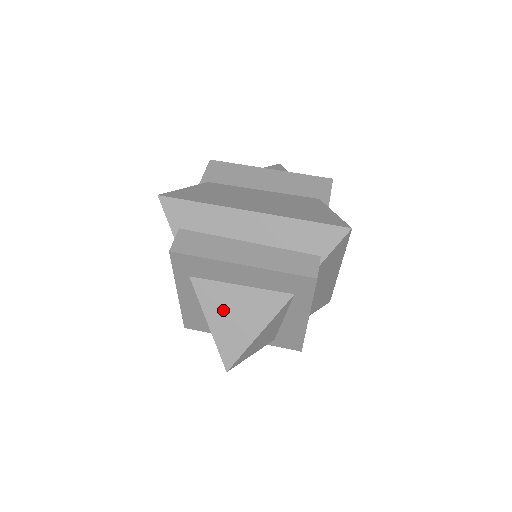
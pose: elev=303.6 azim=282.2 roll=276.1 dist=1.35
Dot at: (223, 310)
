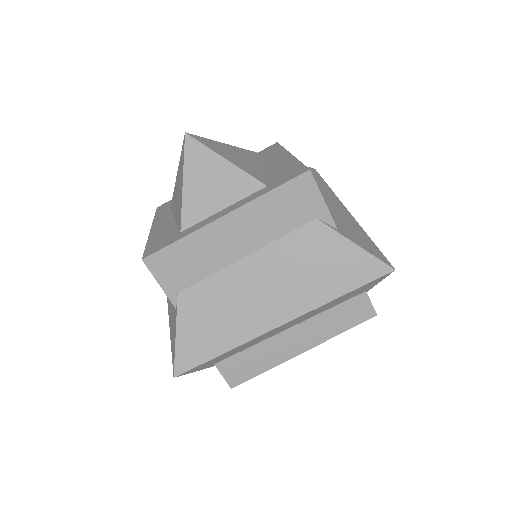
Dot at: occluded
